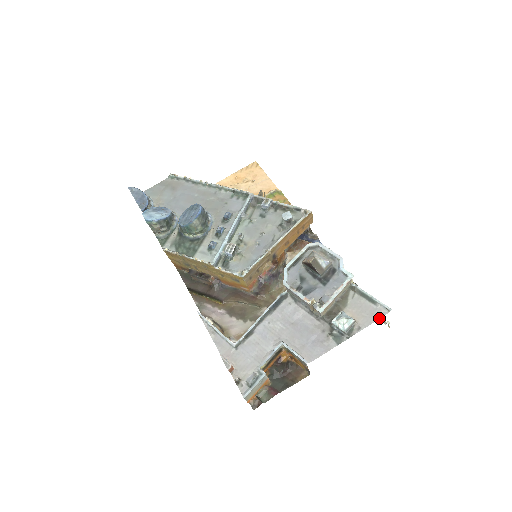
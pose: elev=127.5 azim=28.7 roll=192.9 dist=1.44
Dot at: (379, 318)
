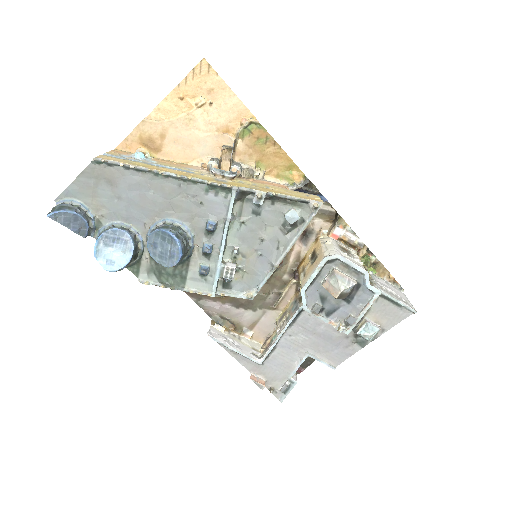
Dot at: (403, 319)
